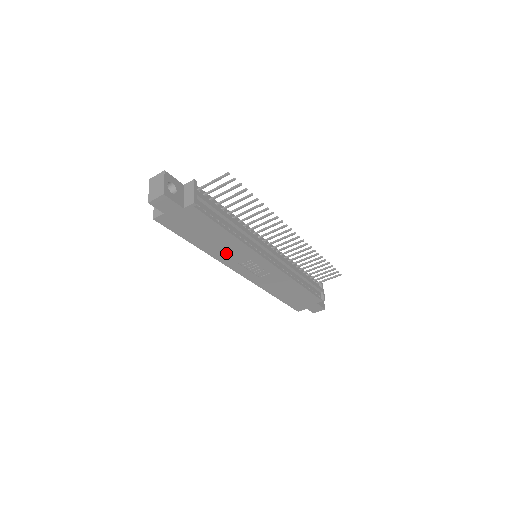
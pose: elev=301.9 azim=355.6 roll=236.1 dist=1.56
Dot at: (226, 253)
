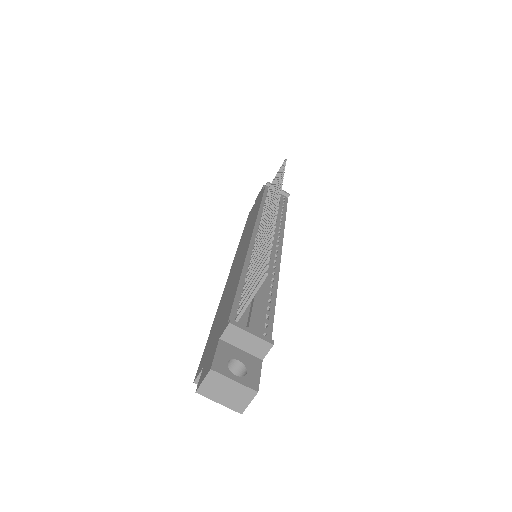
Dot at: occluded
